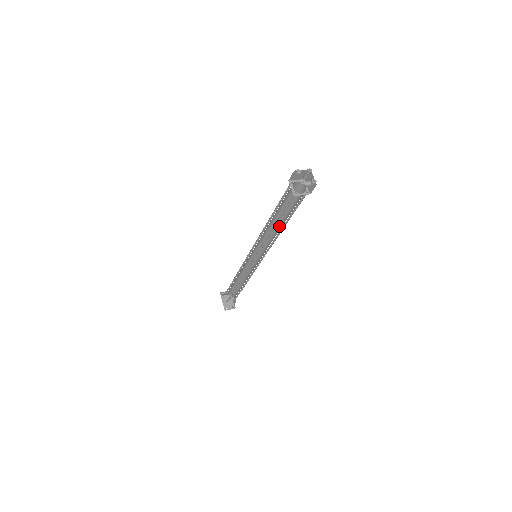
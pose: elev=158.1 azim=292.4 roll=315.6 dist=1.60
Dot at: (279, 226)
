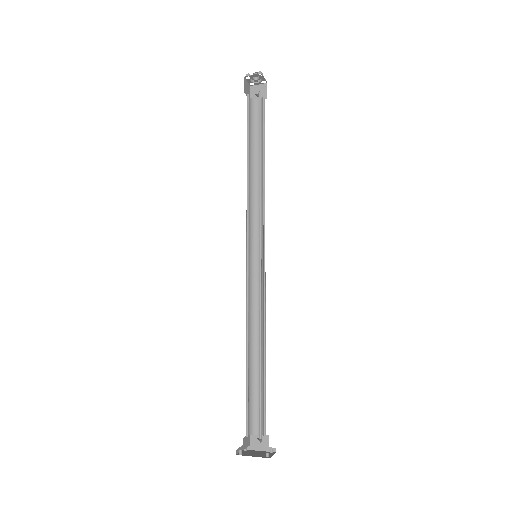
Dot at: (257, 178)
